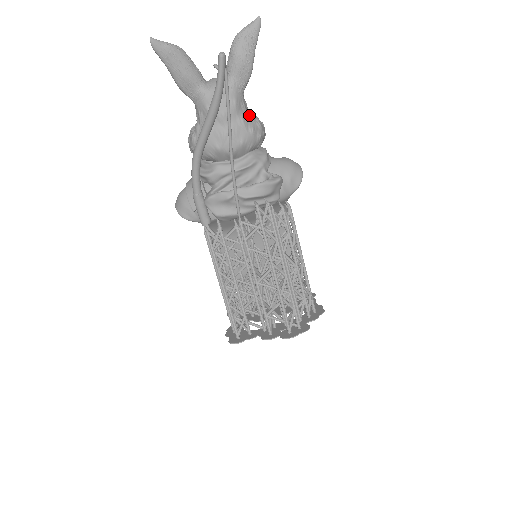
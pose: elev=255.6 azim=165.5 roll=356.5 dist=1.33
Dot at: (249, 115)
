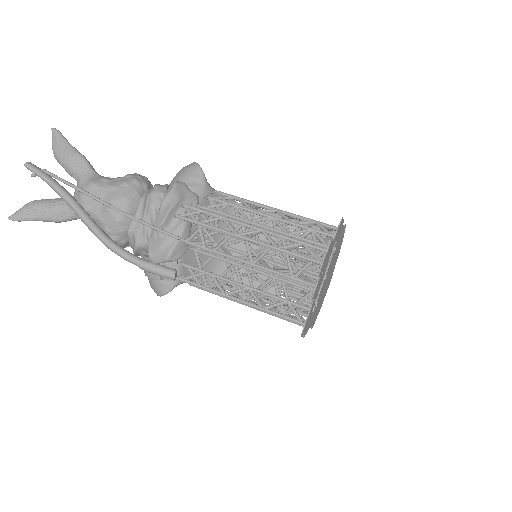
Dot at: (115, 180)
